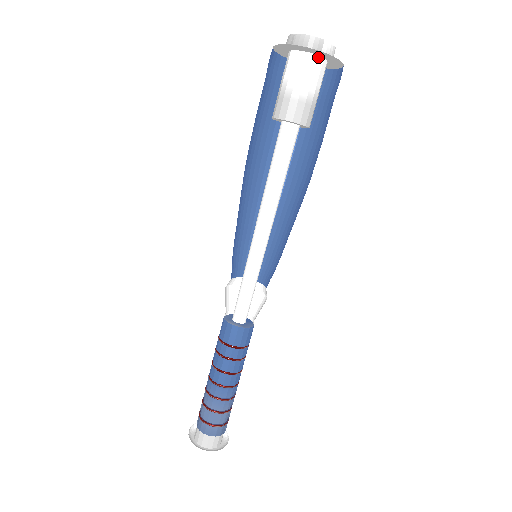
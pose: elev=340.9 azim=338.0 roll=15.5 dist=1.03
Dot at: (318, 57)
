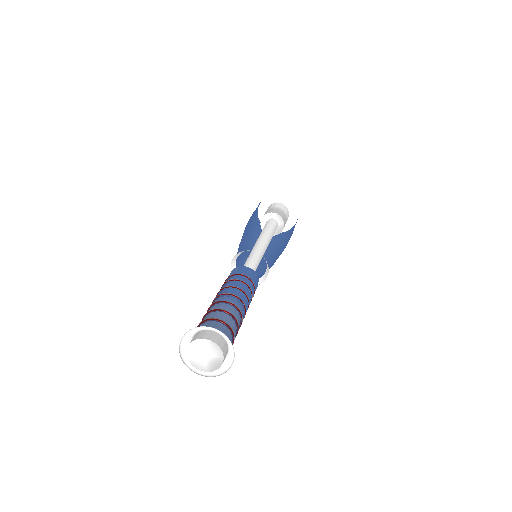
Dot at: (289, 214)
